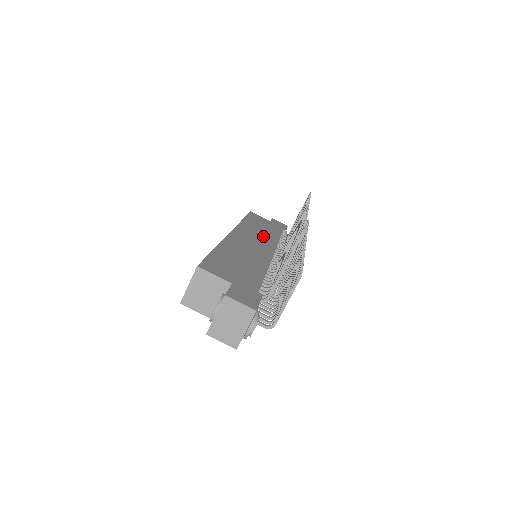
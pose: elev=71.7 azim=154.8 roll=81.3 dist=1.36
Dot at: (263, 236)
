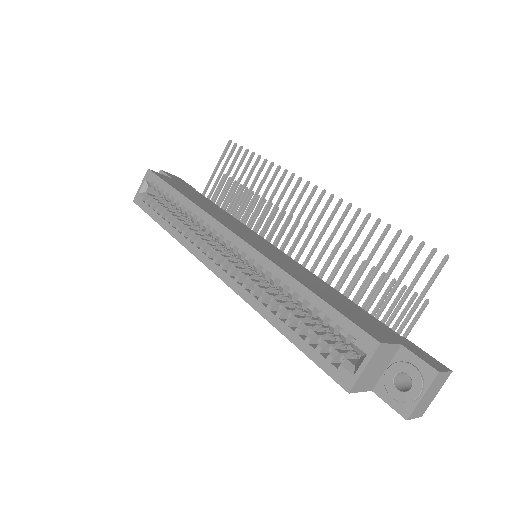
Dot at: (230, 219)
